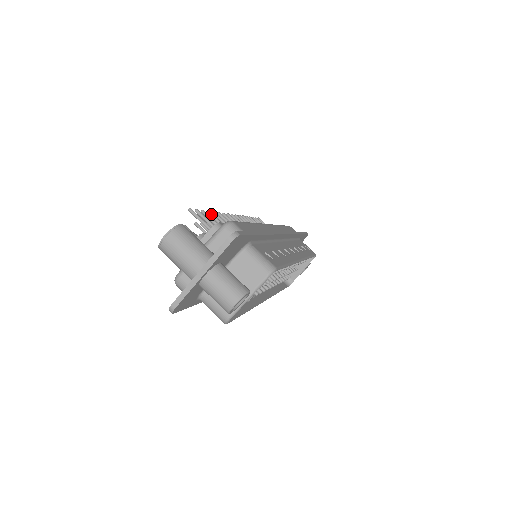
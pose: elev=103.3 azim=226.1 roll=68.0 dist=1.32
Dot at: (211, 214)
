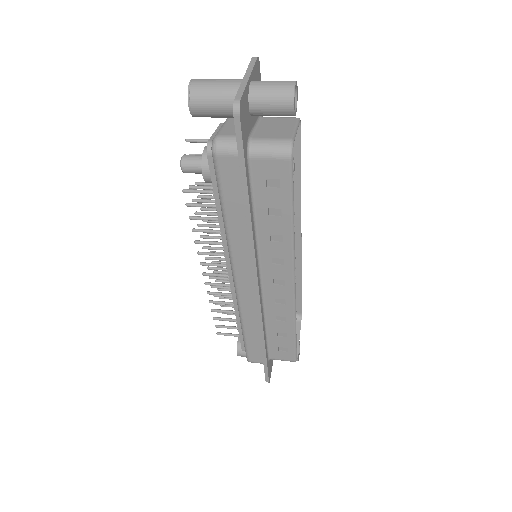
Dot at: (200, 182)
